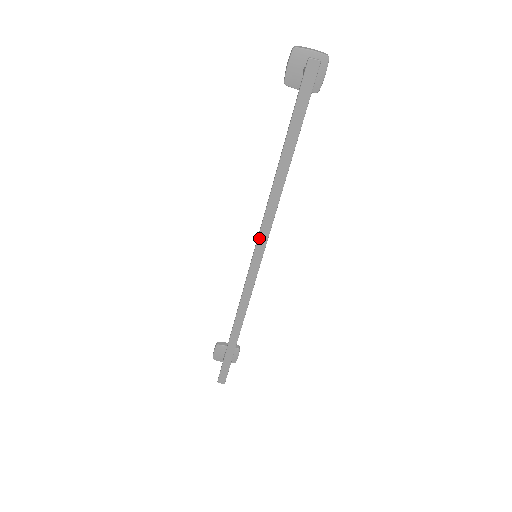
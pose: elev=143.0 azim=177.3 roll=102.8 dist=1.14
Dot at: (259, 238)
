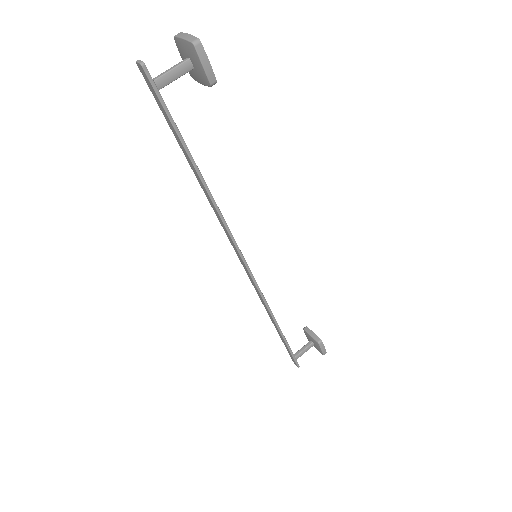
Dot at: (230, 240)
